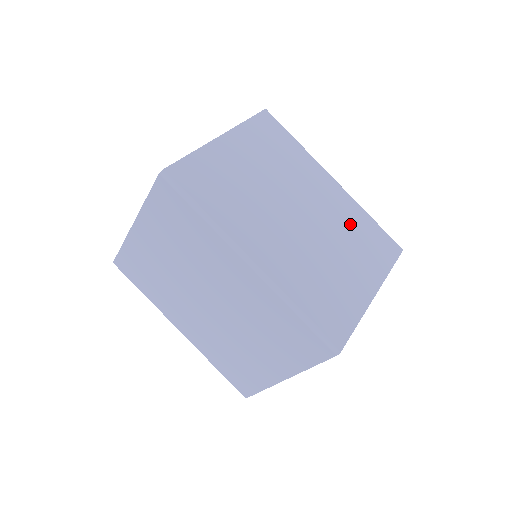
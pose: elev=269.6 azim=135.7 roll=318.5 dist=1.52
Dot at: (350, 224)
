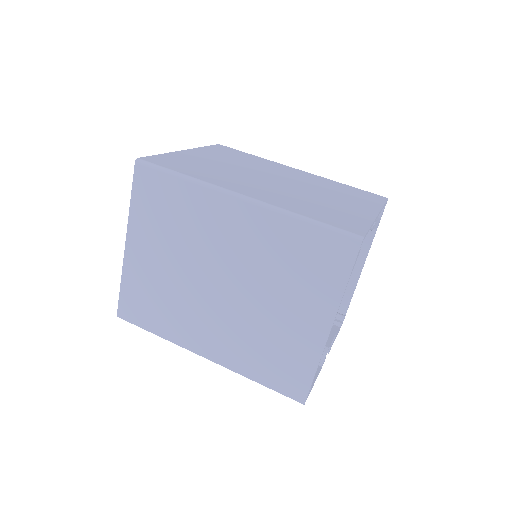
Dot at: (327, 186)
